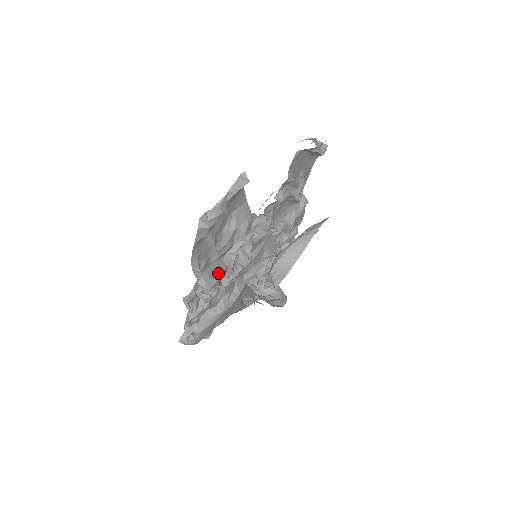
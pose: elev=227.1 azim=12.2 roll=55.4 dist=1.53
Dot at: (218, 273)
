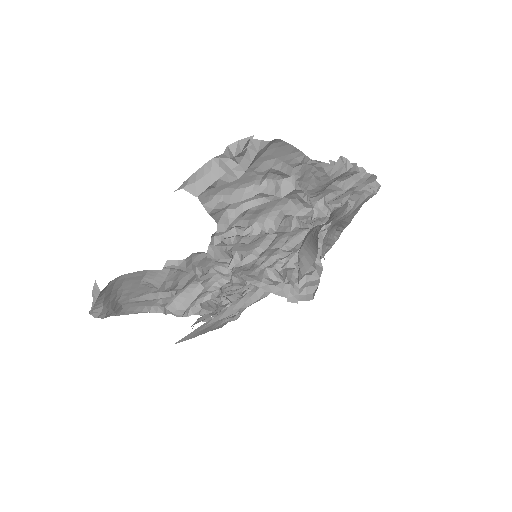
Dot at: (189, 299)
